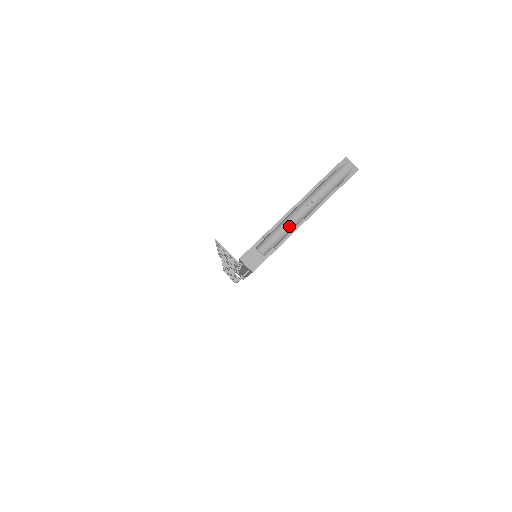
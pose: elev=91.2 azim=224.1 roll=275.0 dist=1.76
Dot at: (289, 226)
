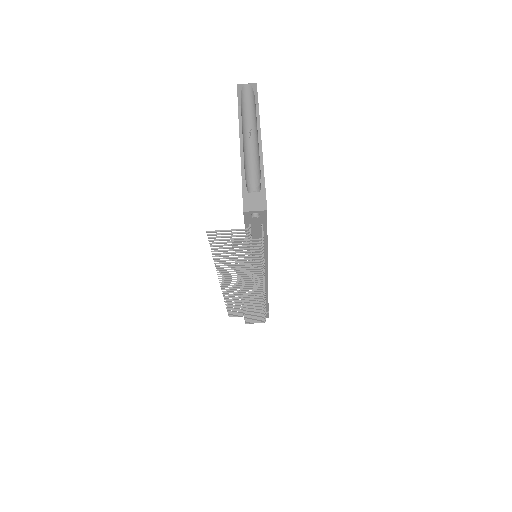
Dot at: (253, 161)
